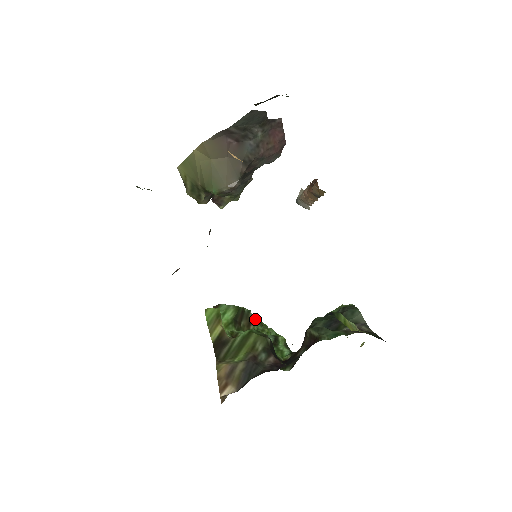
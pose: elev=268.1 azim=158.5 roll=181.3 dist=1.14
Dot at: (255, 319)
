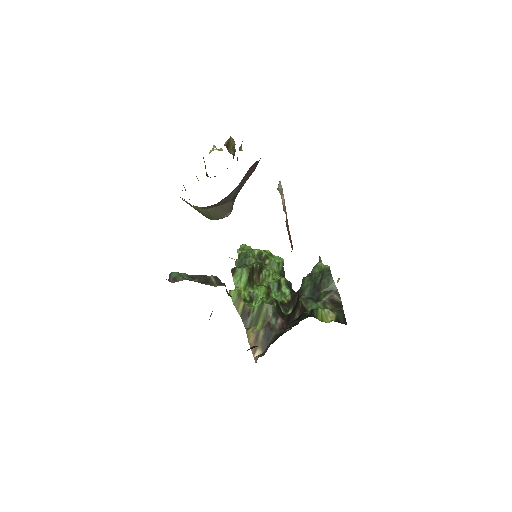
Dot at: (262, 263)
